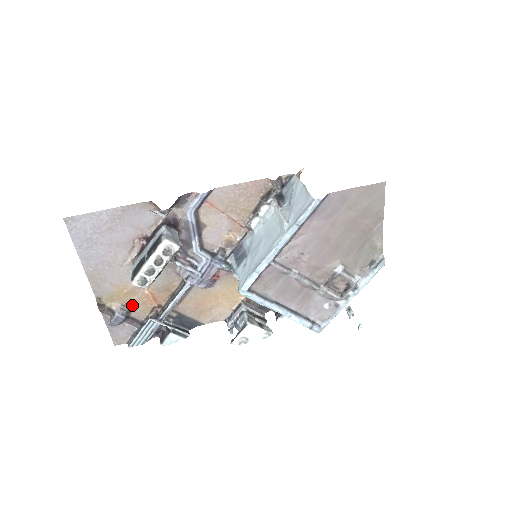
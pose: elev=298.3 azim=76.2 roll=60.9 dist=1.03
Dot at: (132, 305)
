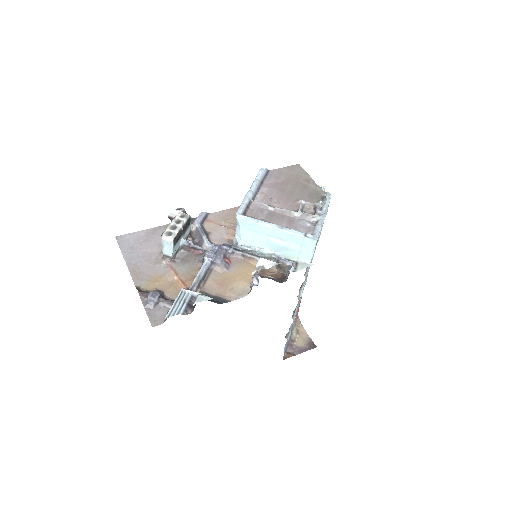
Dot at: (165, 290)
